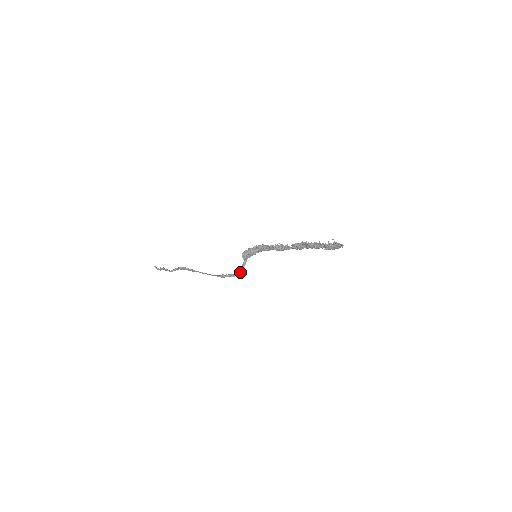
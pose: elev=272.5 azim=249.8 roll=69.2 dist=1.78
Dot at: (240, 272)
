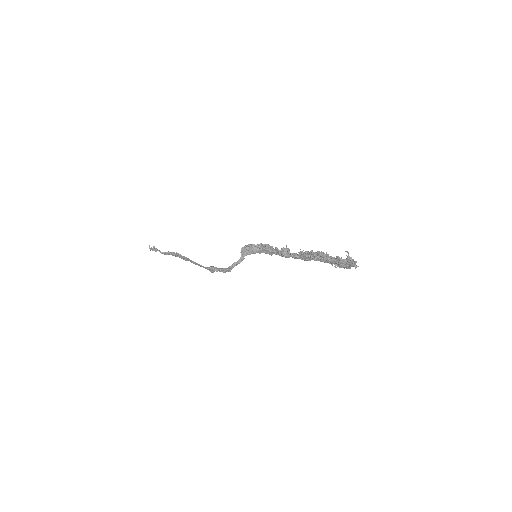
Dot at: (232, 268)
